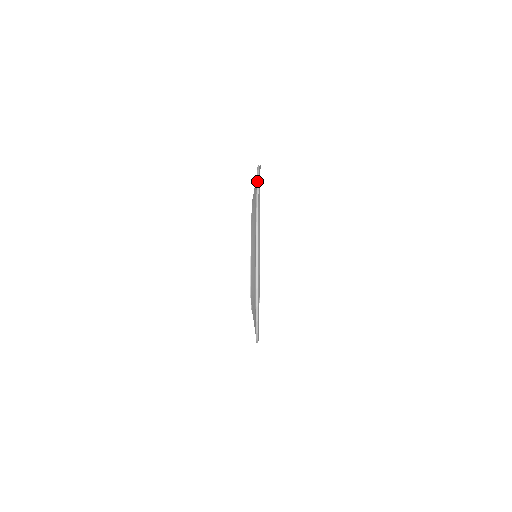
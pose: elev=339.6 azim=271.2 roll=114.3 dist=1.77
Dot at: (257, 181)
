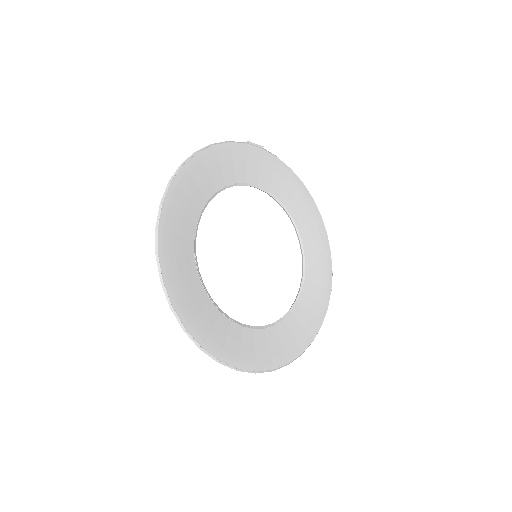
Dot at: (191, 155)
